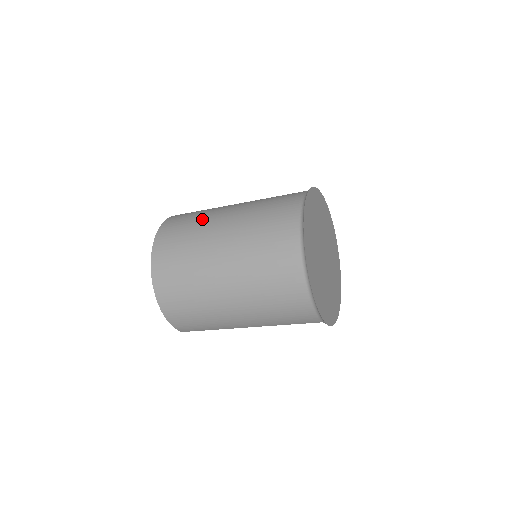
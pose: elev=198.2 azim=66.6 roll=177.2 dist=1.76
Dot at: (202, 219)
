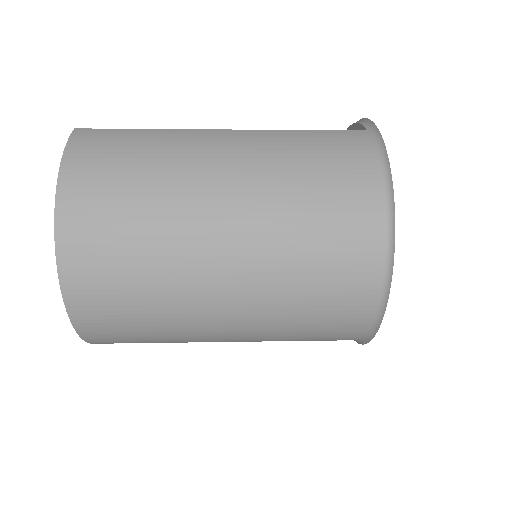
Dot at: (165, 243)
